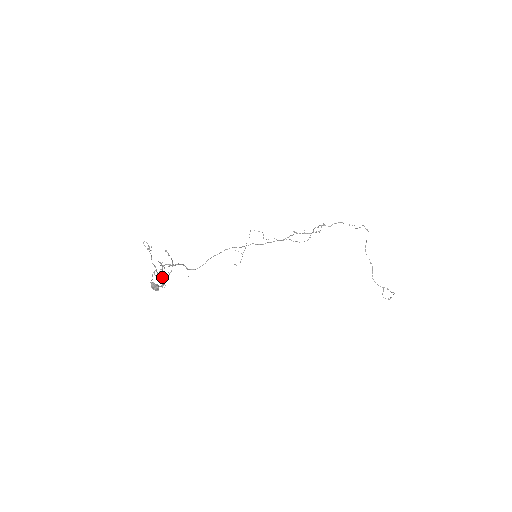
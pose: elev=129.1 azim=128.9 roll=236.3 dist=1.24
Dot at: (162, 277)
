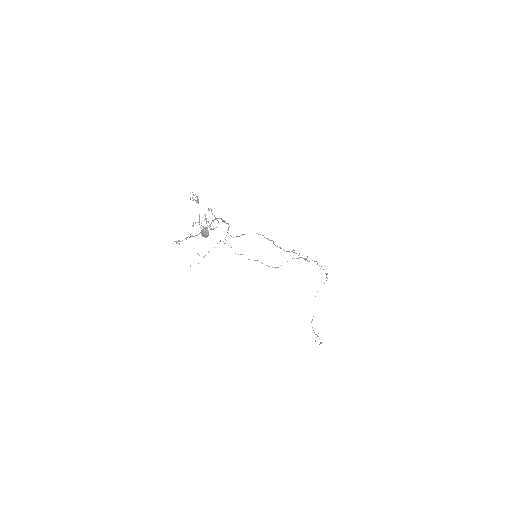
Dot at: occluded
